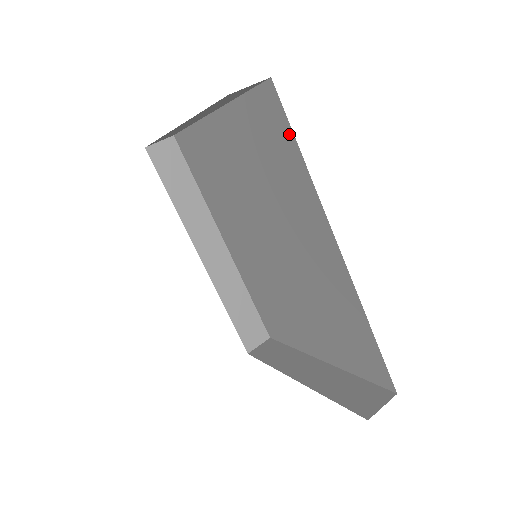
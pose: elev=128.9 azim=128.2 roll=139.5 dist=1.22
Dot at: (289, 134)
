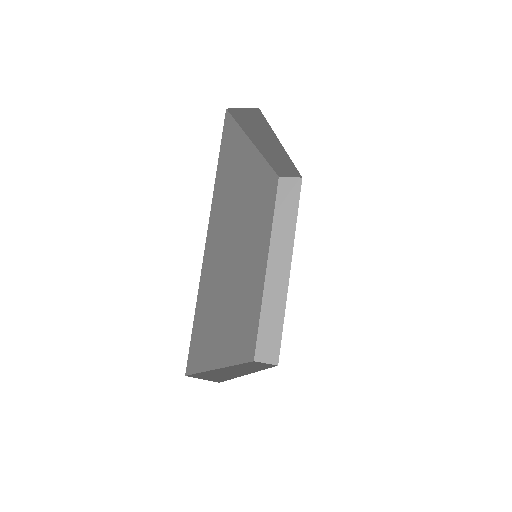
Dot at: occluded
